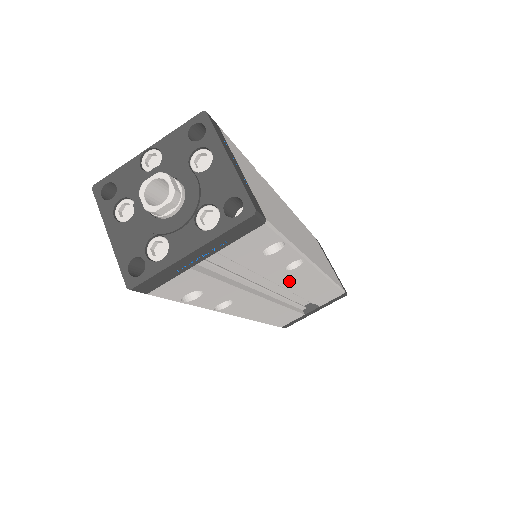
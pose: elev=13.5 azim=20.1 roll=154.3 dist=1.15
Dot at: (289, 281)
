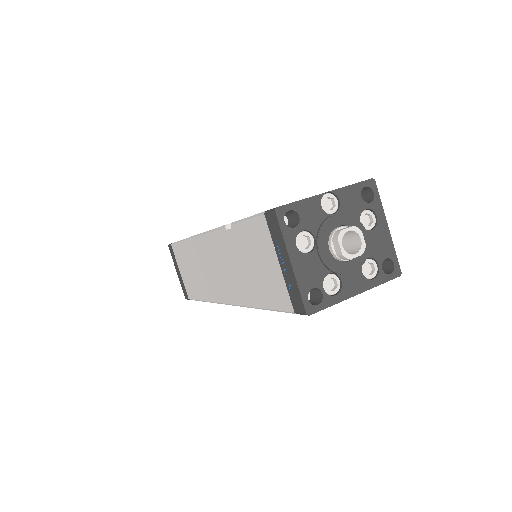
Dot at: occluded
